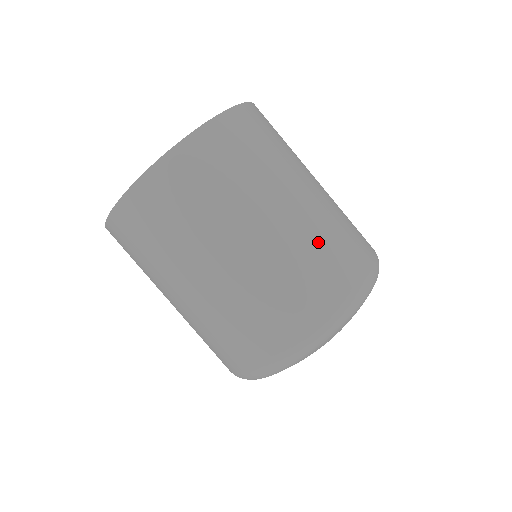
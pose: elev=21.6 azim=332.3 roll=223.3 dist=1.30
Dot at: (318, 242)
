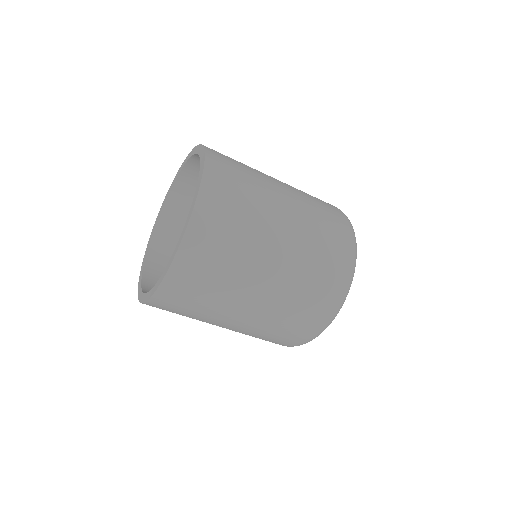
Dot at: (312, 203)
